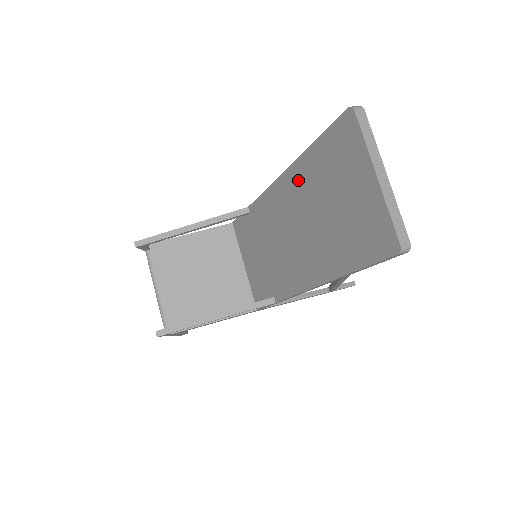
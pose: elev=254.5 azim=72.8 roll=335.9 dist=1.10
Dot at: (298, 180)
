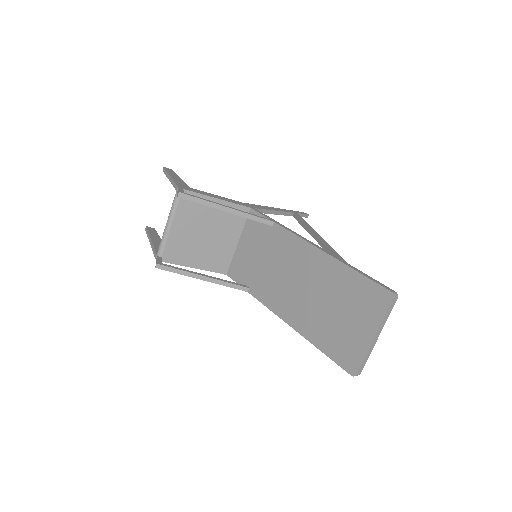
Dot at: (327, 269)
